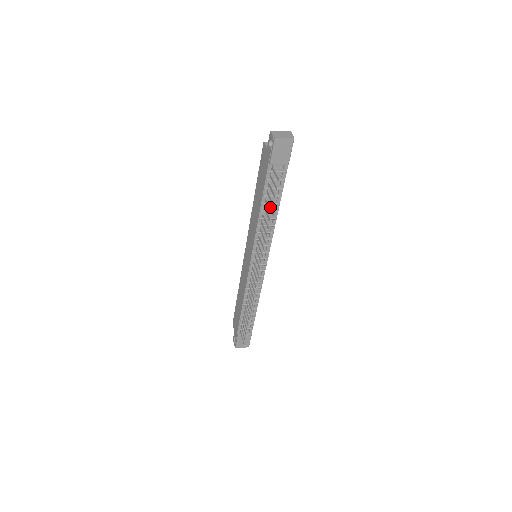
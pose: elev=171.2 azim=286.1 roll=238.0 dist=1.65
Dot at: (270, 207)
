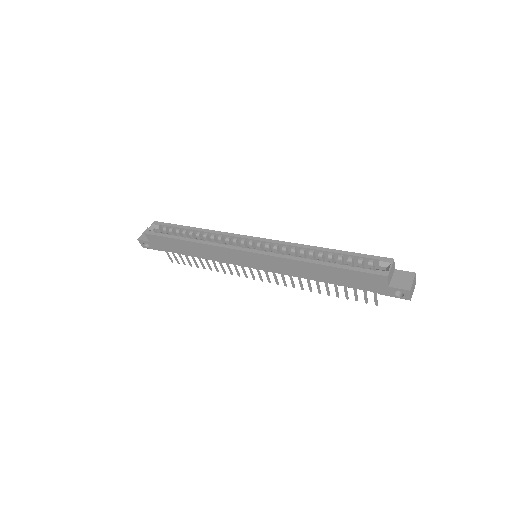
Dot at: occluded
